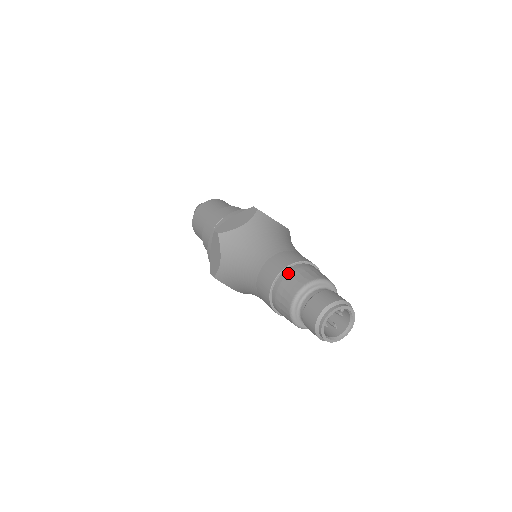
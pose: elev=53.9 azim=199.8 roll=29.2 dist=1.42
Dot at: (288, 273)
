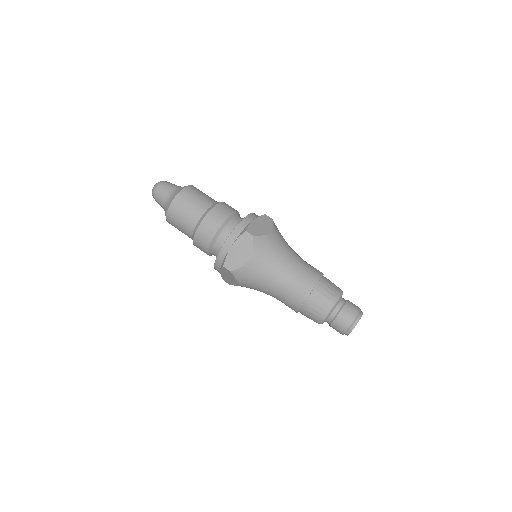
Dot at: (323, 283)
